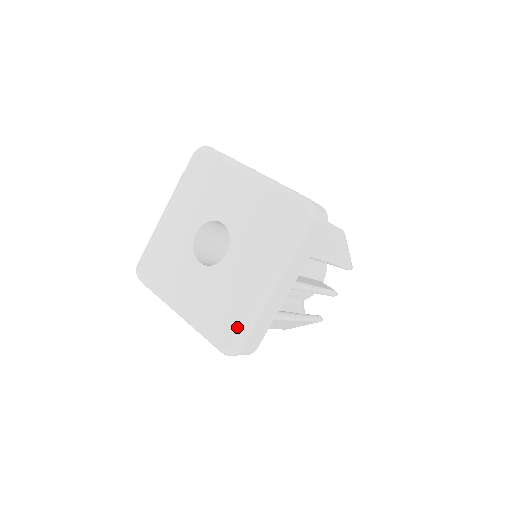
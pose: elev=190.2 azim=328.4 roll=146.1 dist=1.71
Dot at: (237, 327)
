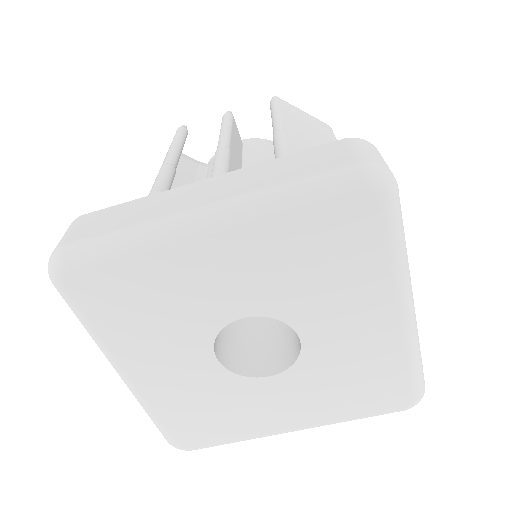
Dot at: (214, 443)
